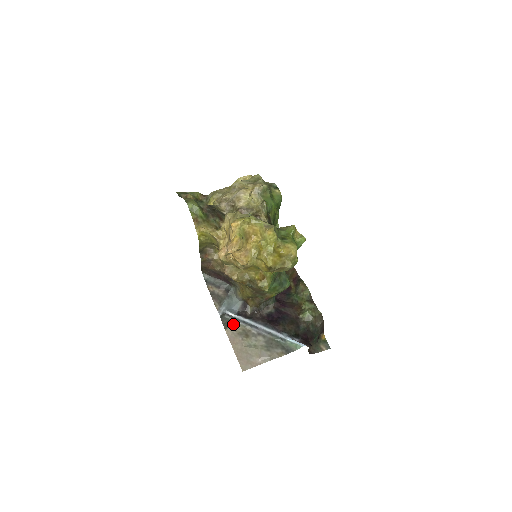
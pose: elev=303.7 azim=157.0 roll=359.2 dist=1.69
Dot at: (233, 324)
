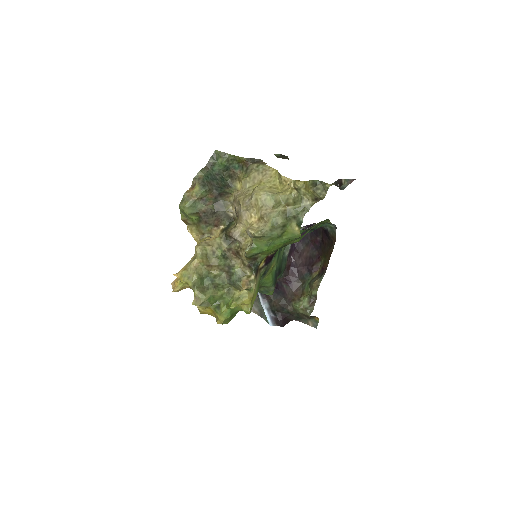
Dot at: occluded
